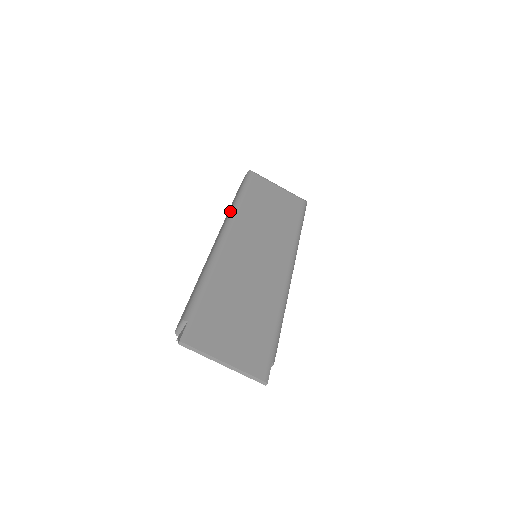
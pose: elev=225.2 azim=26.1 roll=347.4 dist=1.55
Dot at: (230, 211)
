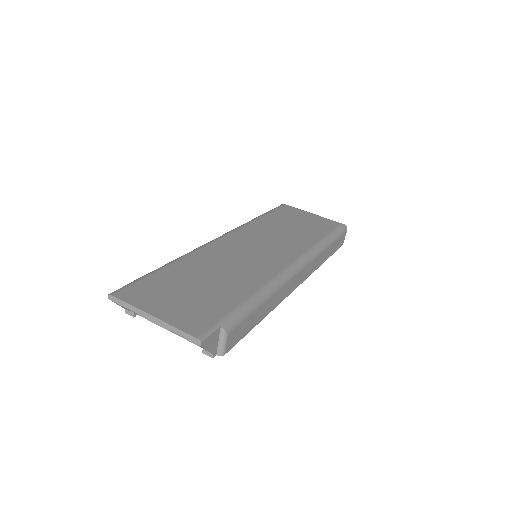
Dot at: occluded
